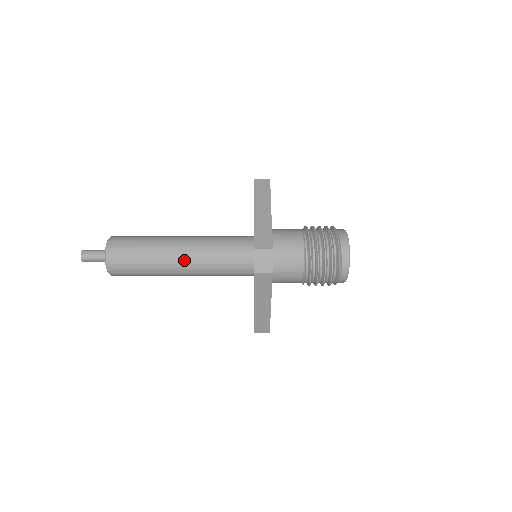
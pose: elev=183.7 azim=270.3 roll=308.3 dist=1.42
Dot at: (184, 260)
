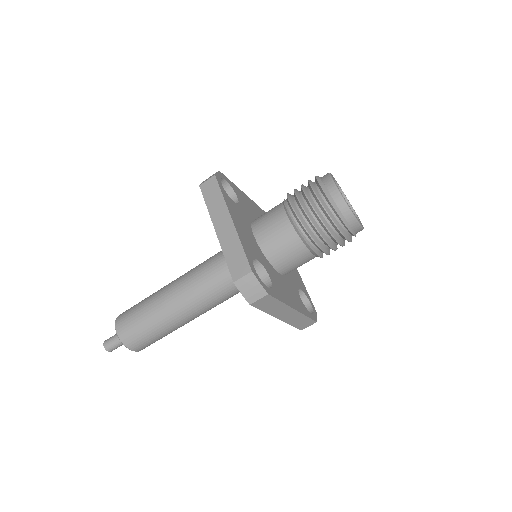
Dot at: (179, 279)
